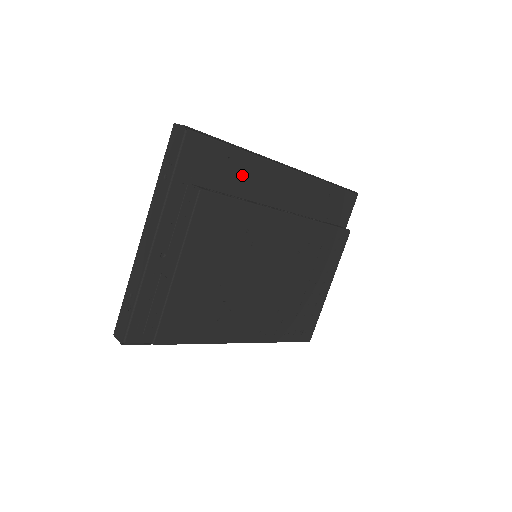
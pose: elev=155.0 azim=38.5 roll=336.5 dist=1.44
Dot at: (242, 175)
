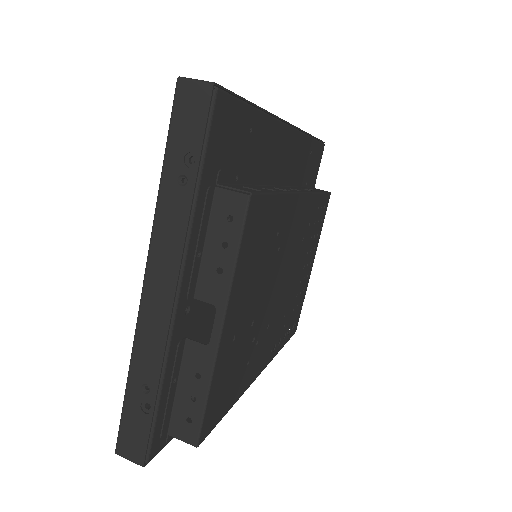
Dot at: (259, 150)
